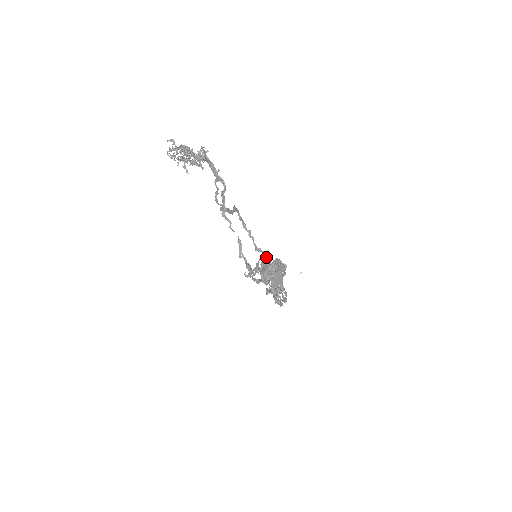
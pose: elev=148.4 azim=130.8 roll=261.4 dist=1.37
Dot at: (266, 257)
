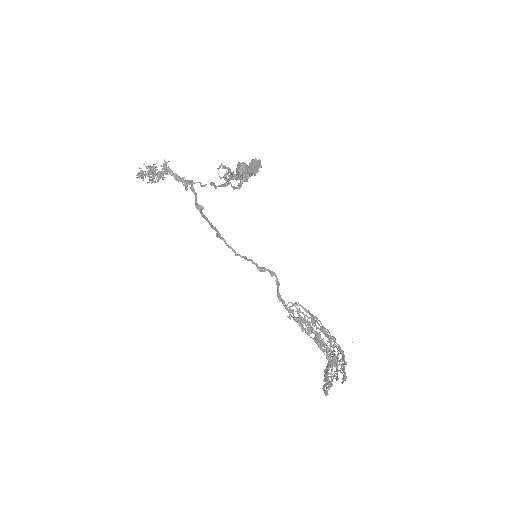
Dot at: (275, 275)
